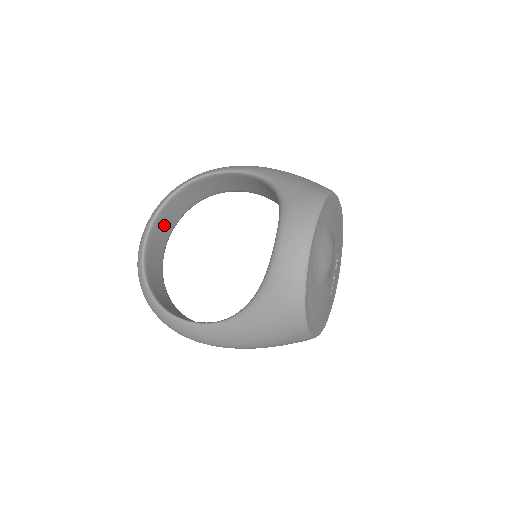
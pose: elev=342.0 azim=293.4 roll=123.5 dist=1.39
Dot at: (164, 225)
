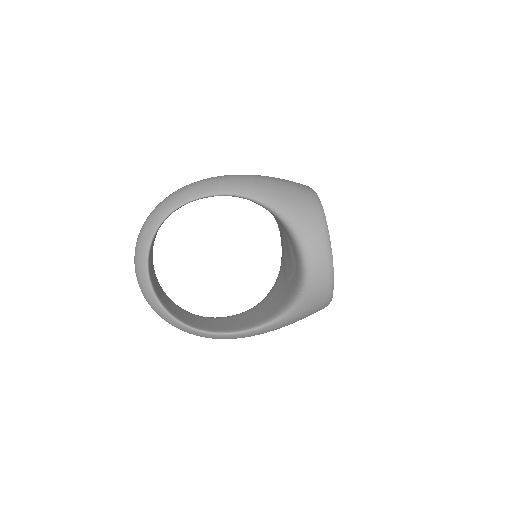
Dot at: (151, 254)
